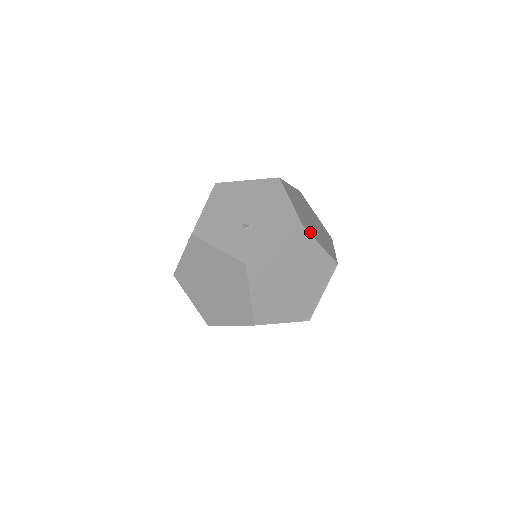
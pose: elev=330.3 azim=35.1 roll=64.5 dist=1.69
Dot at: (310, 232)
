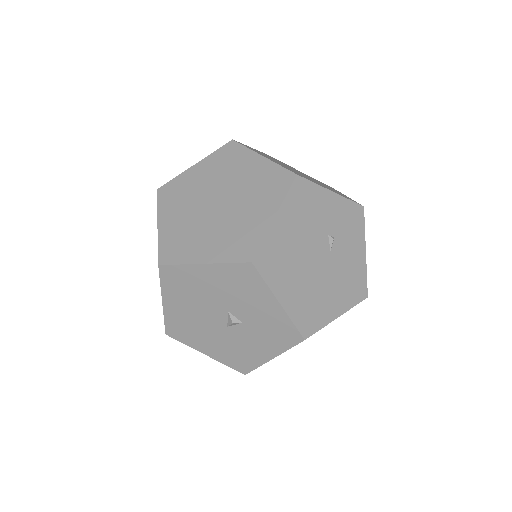
Dot at: (249, 148)
